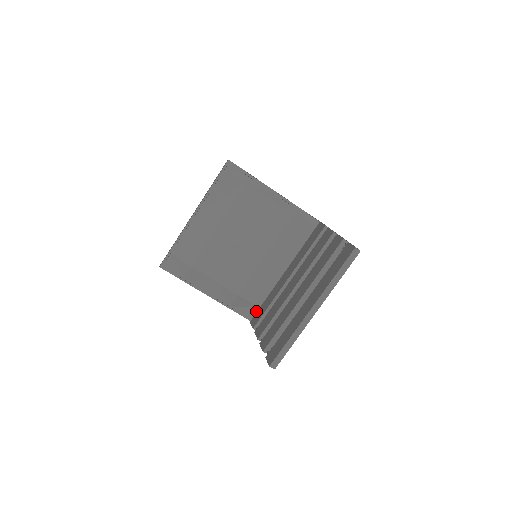
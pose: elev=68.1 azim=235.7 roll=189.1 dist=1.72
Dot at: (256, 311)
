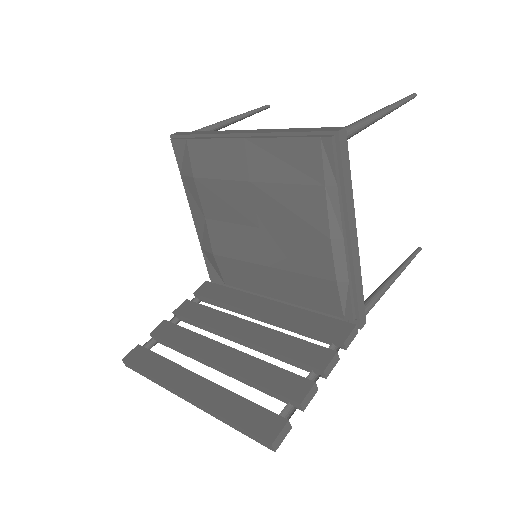
Dot at: (222, 281)
